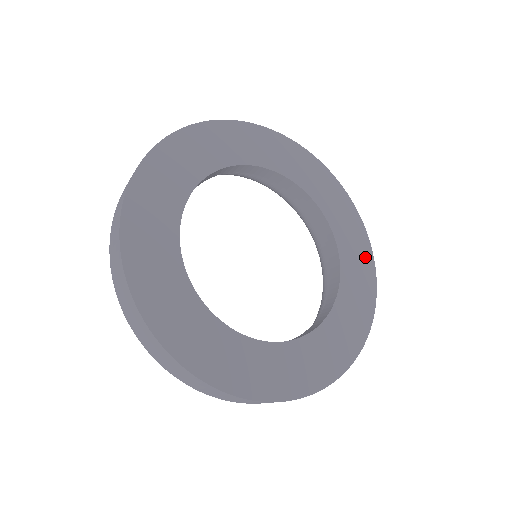
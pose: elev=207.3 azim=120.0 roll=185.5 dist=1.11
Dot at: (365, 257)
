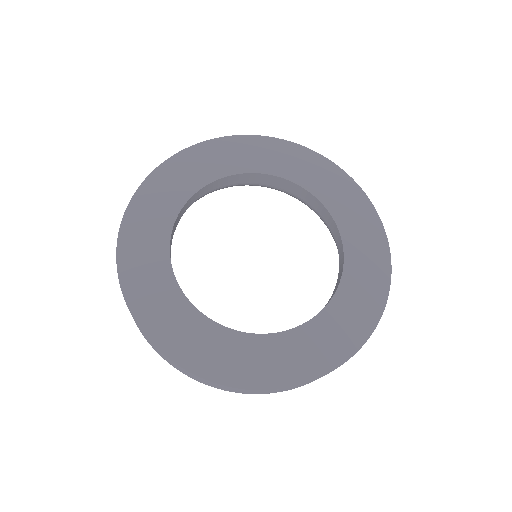
Dot at: (375, 238)
